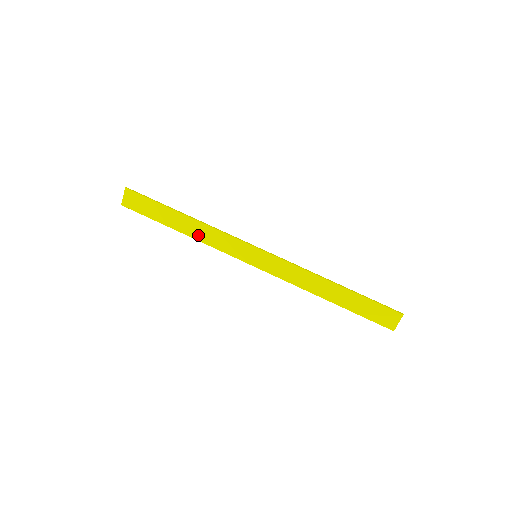
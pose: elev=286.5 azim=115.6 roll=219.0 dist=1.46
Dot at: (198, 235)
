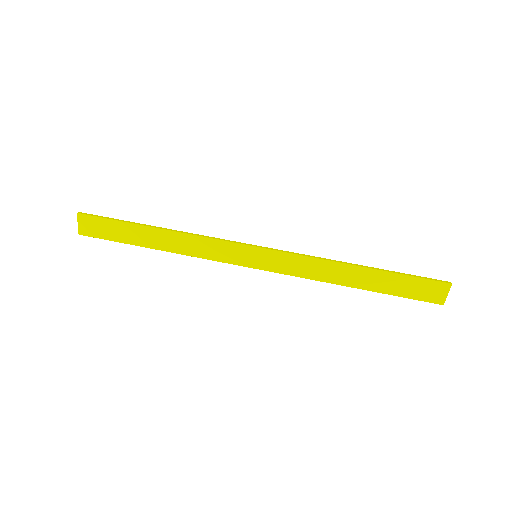
Dot at: (180, 248)
